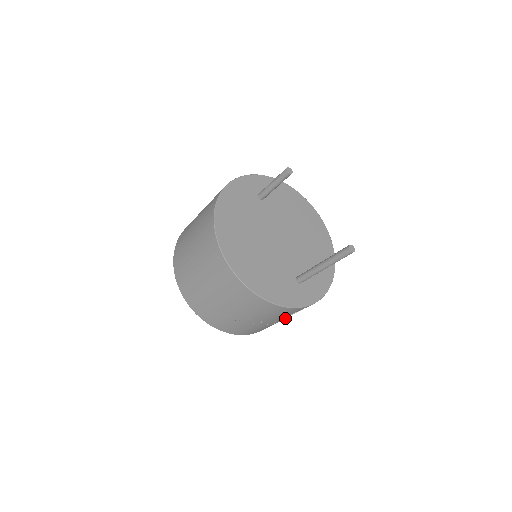
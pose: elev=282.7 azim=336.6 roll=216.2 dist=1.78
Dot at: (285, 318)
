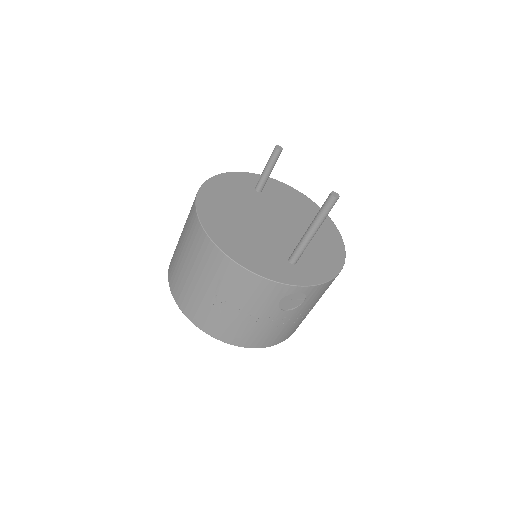
Dot at: (283, 317)
